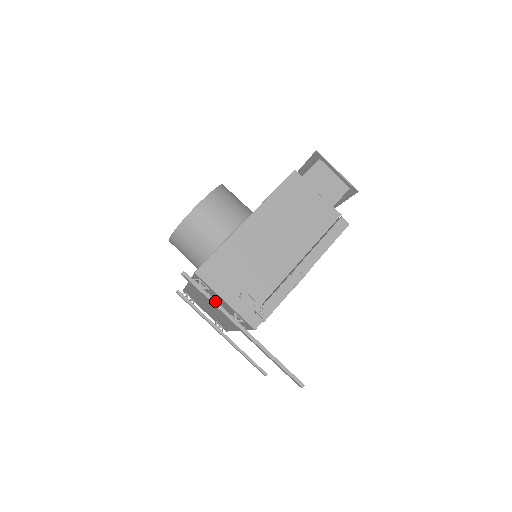
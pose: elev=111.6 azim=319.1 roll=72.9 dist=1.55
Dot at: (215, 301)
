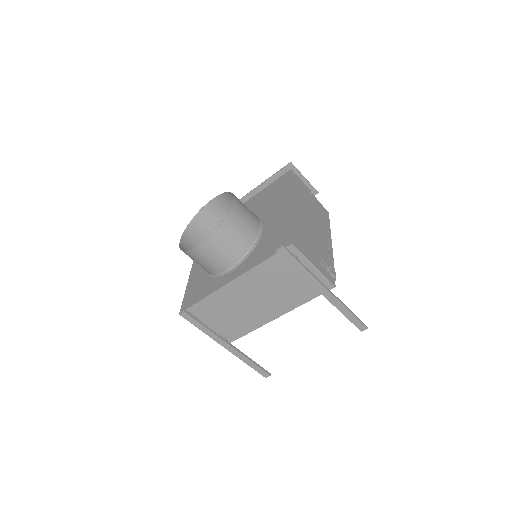
Dot at: (307, 268)
